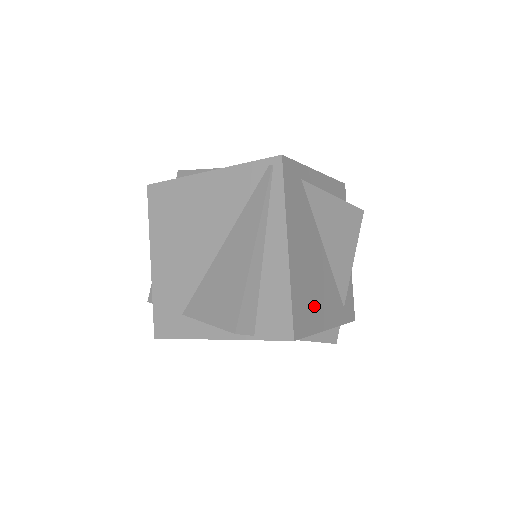
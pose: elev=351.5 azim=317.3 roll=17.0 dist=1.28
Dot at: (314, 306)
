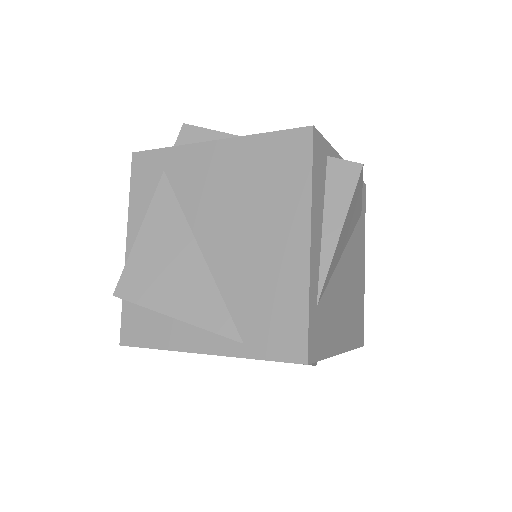
Dot at: (358, 297)
